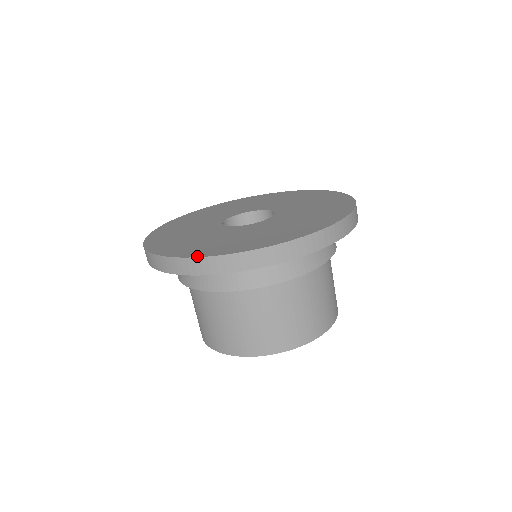
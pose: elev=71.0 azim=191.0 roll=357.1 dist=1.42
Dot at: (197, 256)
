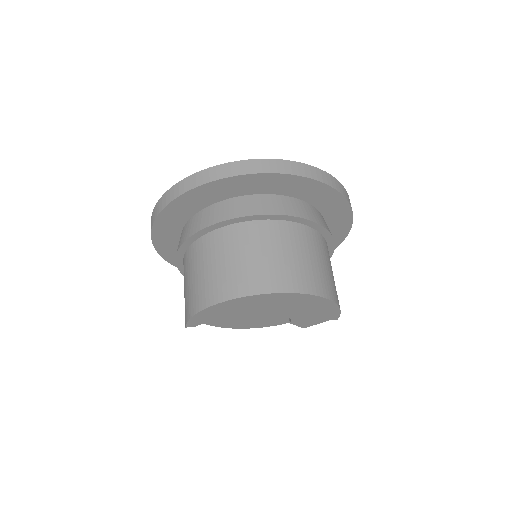
Dot at: (227, 164)
